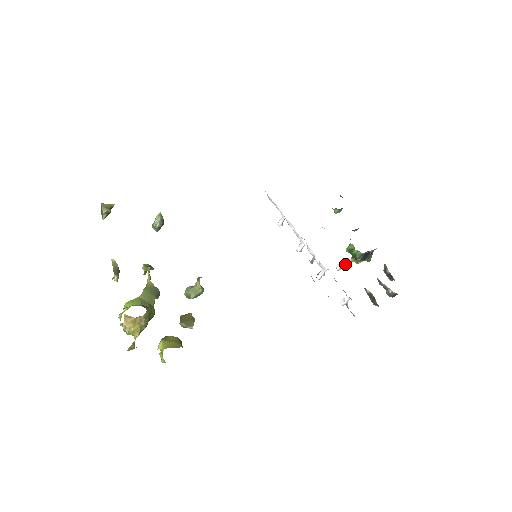
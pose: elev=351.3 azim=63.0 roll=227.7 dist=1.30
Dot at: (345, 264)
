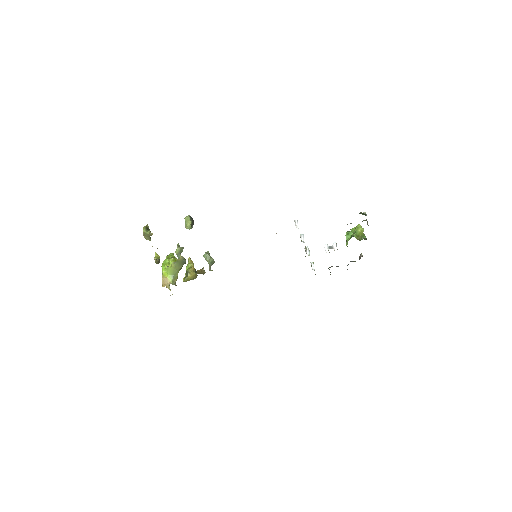
Dot at: (333, 247)
